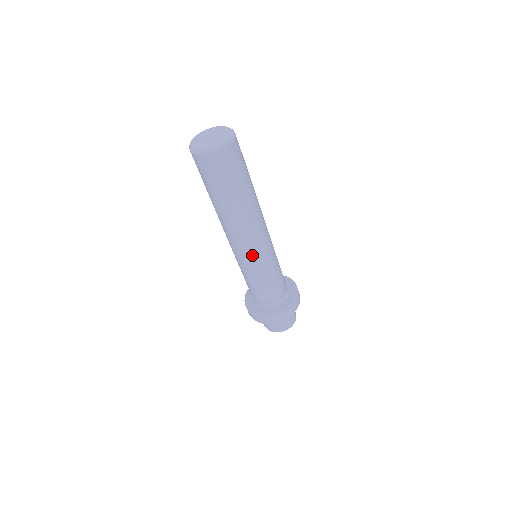
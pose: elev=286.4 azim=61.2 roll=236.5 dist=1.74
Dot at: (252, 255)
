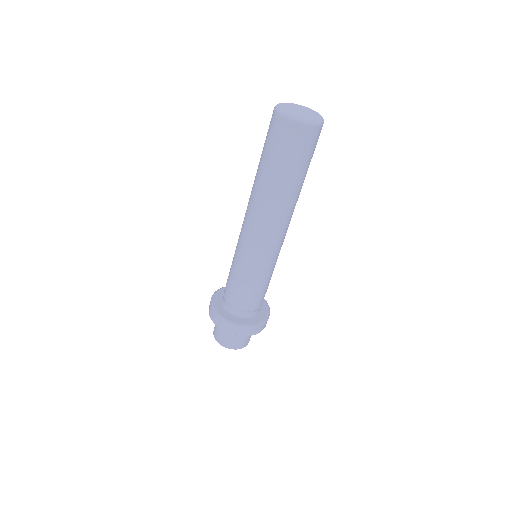
Dot at: (254, 248)
